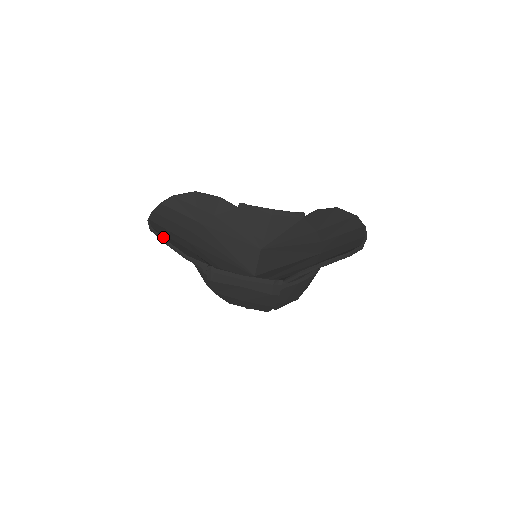
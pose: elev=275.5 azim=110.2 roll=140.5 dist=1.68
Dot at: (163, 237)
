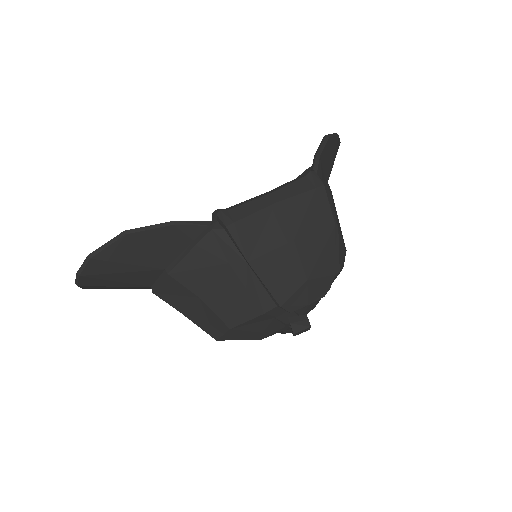
Dot at: (120, 236)
